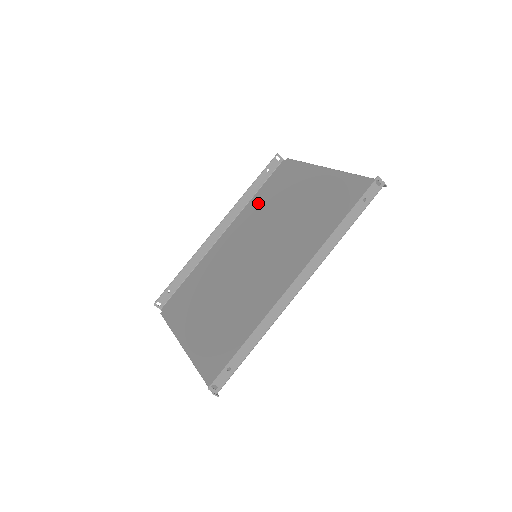
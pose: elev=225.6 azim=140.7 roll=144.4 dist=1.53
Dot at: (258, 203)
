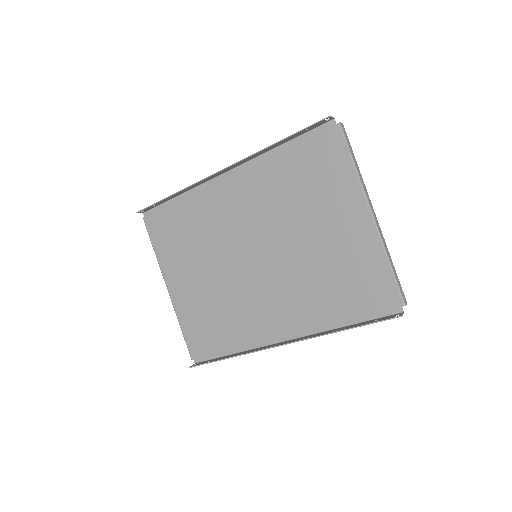
Dot at: (279, 170)
